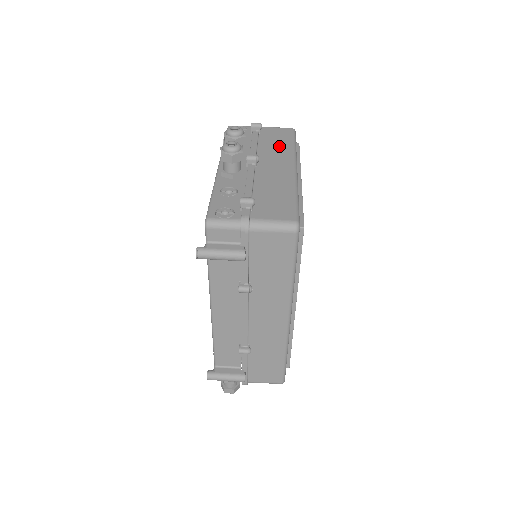
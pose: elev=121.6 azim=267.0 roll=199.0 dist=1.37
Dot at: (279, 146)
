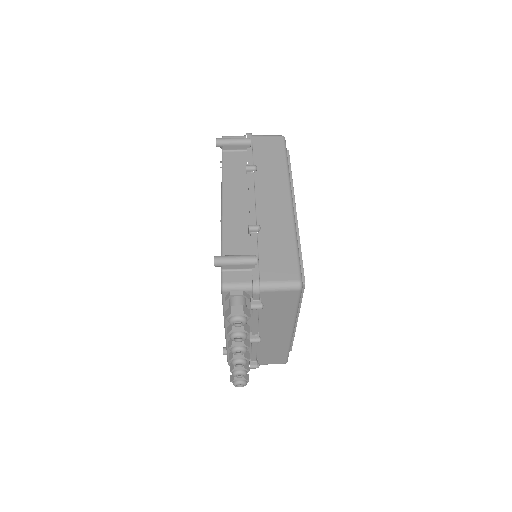
Dot at: occluded
